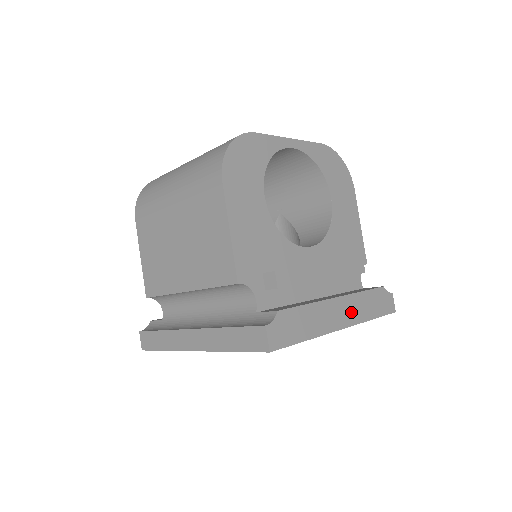
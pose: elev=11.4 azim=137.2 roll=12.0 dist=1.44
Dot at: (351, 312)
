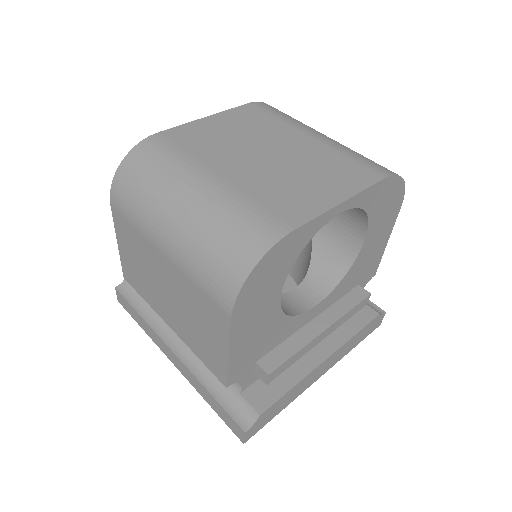
Dot at: (334, 359)
